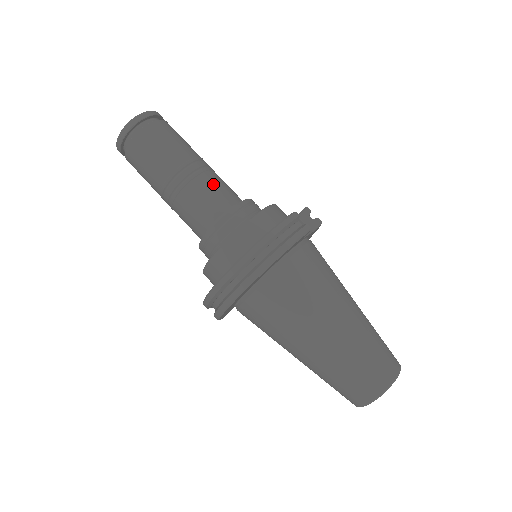
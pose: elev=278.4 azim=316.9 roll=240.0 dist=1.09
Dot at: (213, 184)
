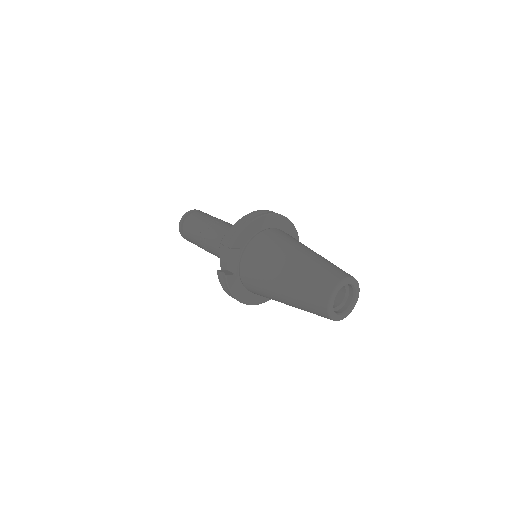
Dot at: occluded
